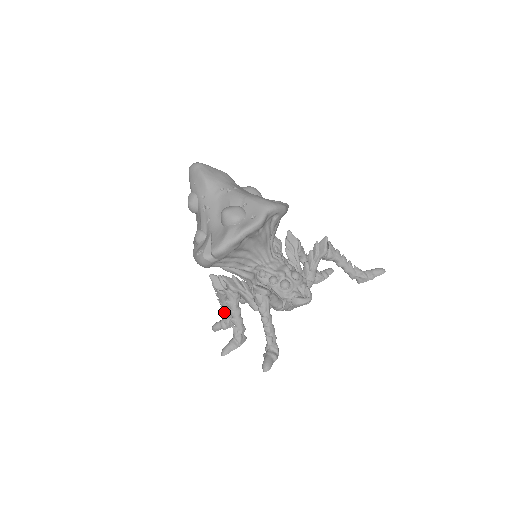
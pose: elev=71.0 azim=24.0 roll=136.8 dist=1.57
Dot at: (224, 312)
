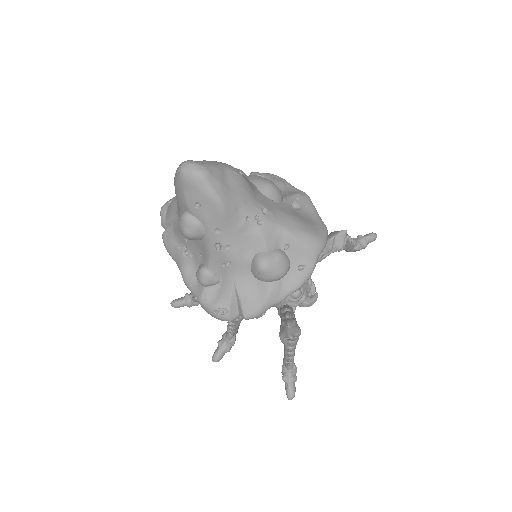
Dot at: occluded
